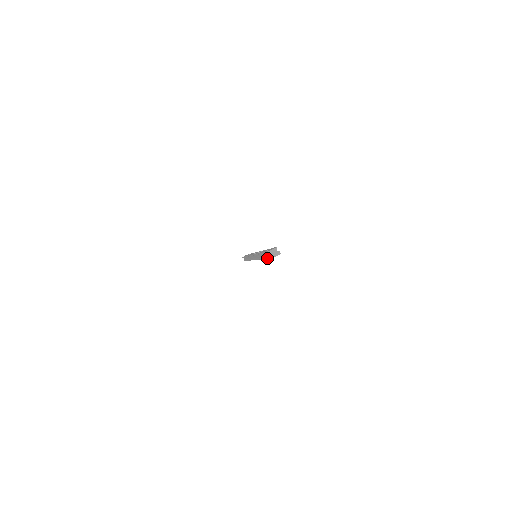
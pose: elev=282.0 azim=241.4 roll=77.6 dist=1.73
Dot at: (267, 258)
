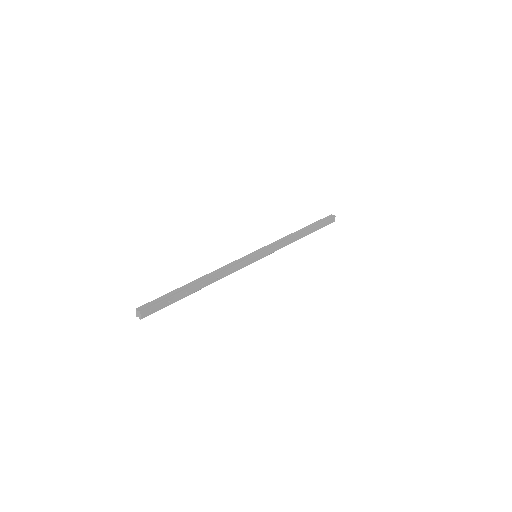
Dot at: occluded
